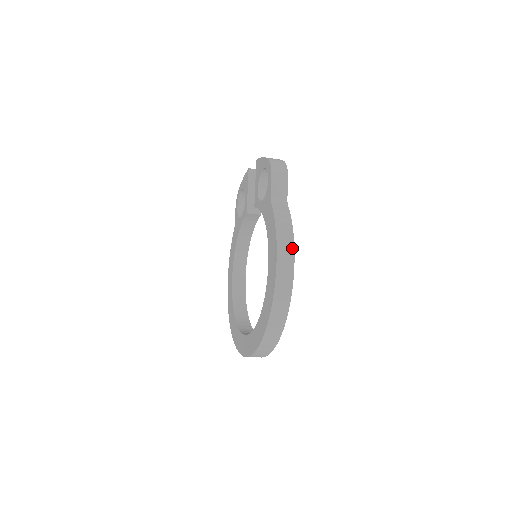
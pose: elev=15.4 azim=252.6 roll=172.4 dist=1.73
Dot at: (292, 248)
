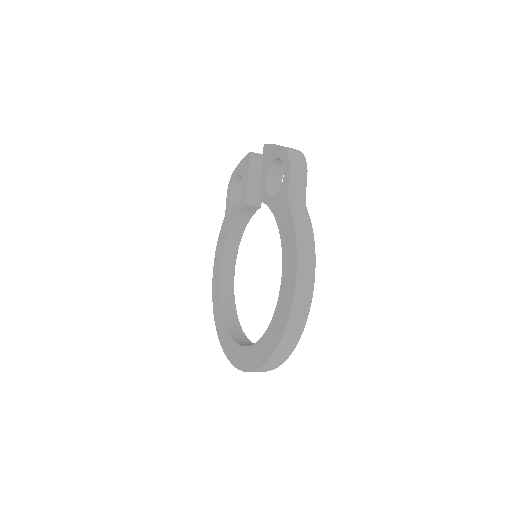
Dot at: (313, 260)
